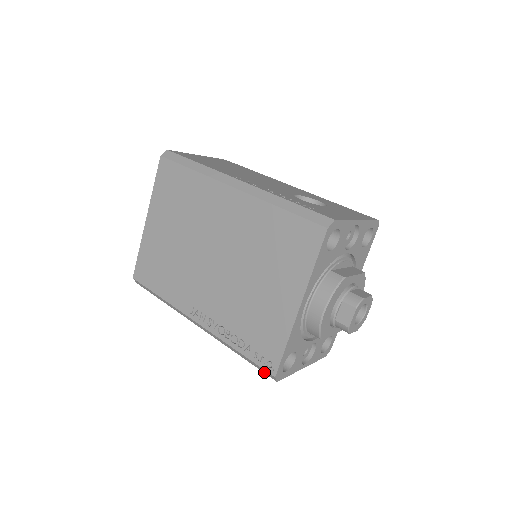
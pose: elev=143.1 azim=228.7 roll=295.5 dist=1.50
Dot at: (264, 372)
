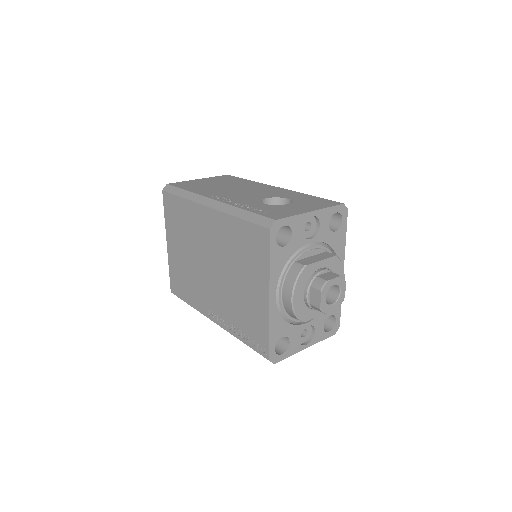
Dot at: occluded
